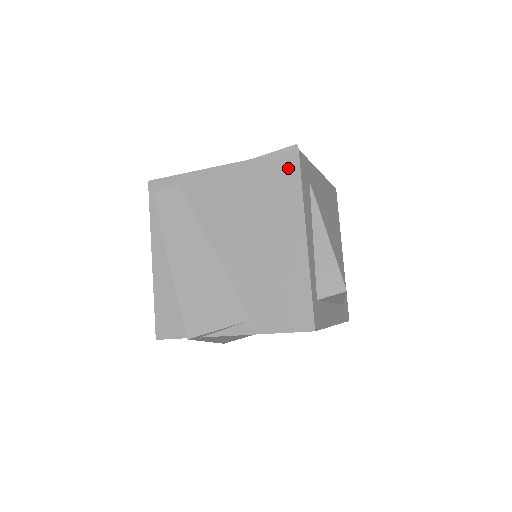
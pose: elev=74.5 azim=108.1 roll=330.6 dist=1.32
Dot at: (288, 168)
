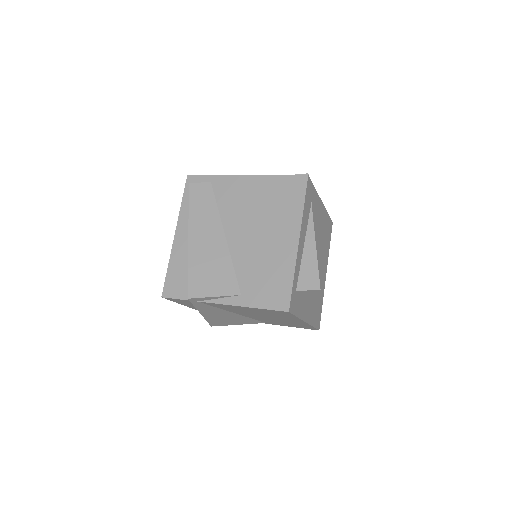
Dot at: (297, 187)
